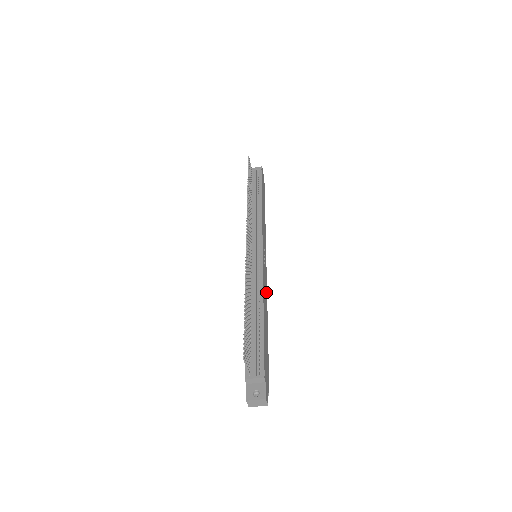
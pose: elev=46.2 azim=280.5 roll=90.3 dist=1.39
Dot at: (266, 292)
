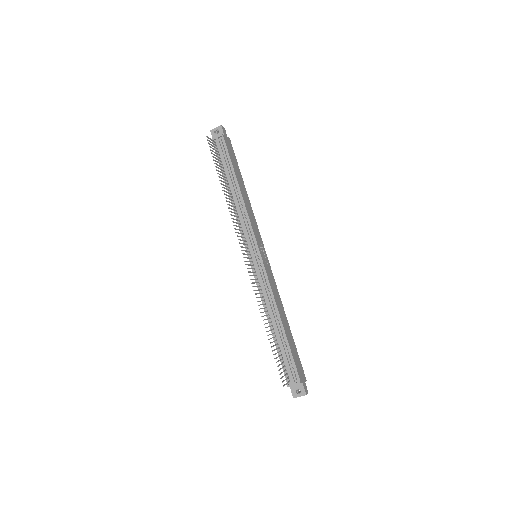
Dot at: (276, 289)
